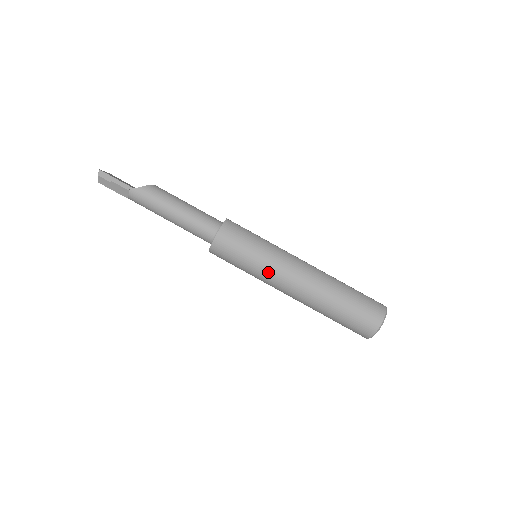
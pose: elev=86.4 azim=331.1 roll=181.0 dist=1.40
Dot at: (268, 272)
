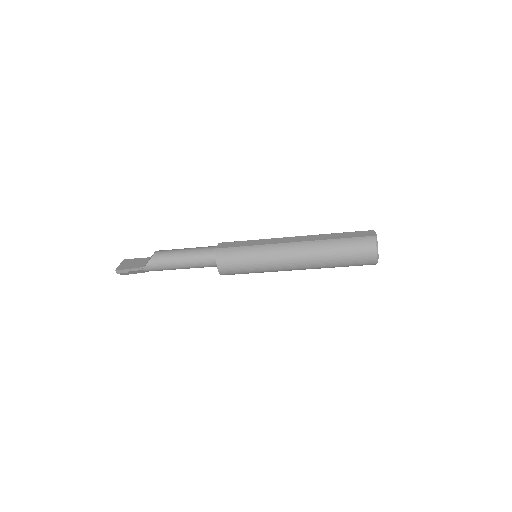
Dot at: (270, 268)
